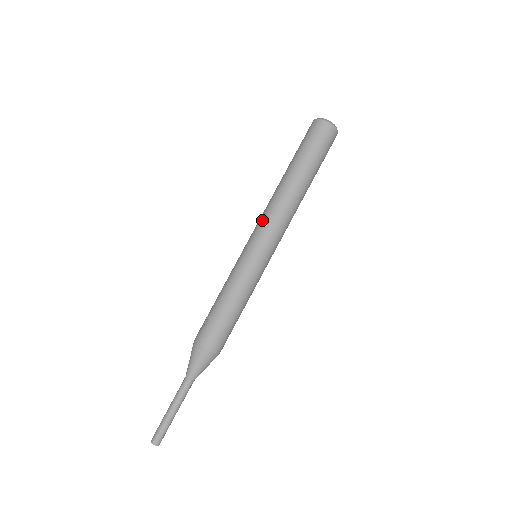
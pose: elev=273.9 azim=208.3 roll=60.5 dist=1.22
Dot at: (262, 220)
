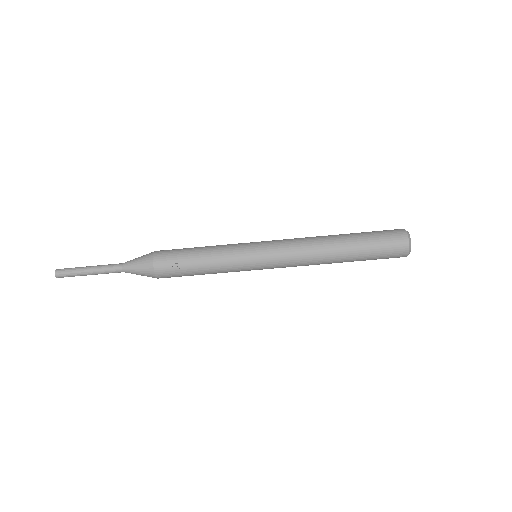
Dot at: (290, 259)
